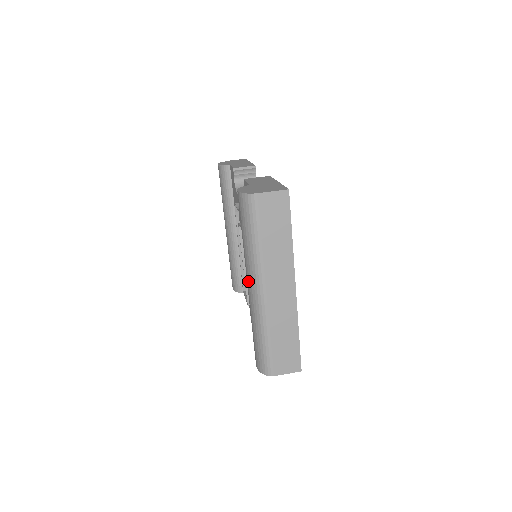
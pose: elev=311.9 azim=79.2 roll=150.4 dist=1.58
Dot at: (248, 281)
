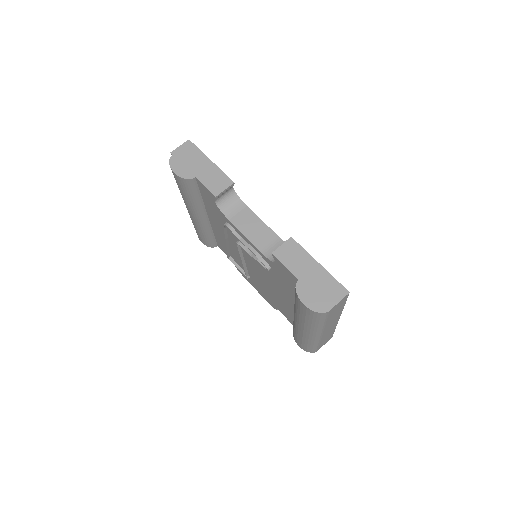
Dot at: (304, 330)
